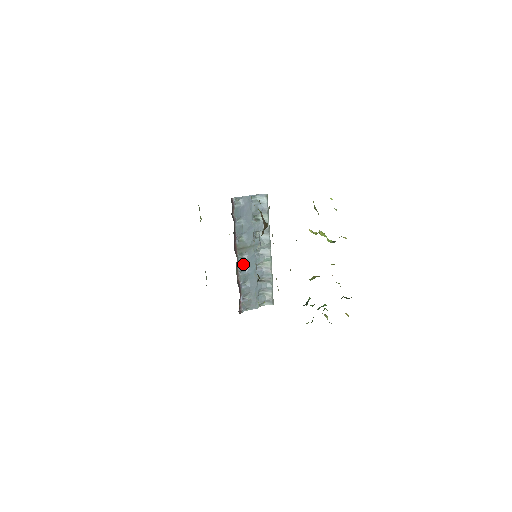
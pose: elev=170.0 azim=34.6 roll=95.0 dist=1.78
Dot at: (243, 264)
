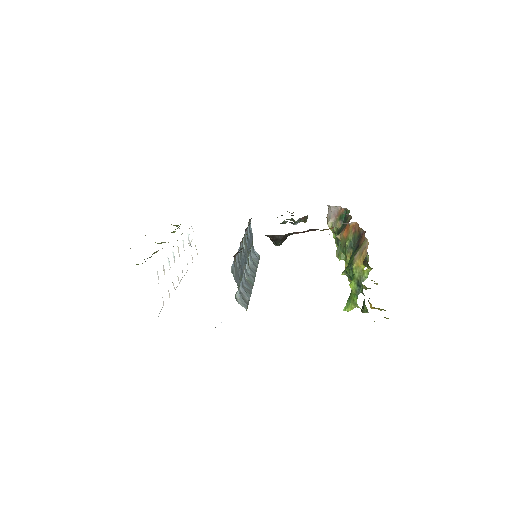
Dot at: (243, 248)
